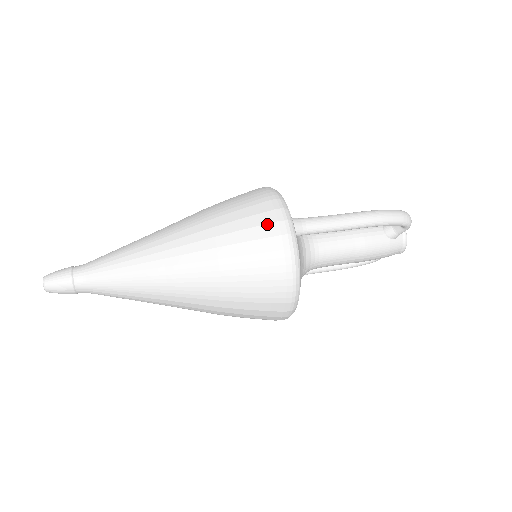
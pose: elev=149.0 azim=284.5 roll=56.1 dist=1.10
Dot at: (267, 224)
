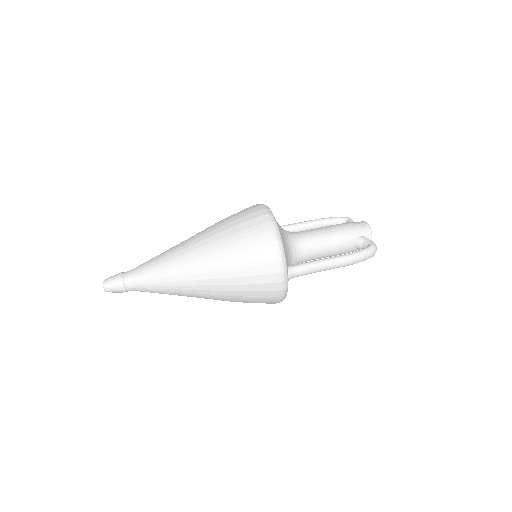
Dot at: (269, 283)
